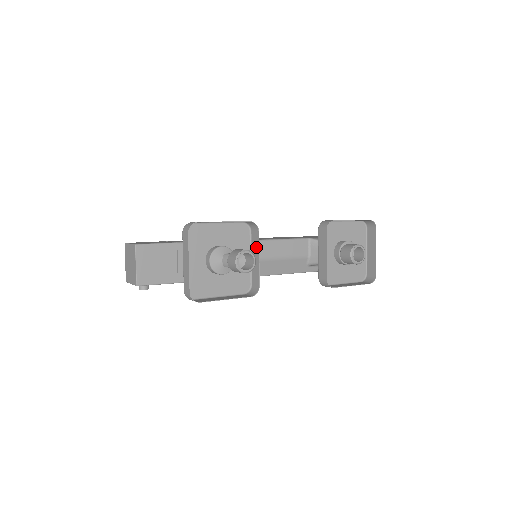
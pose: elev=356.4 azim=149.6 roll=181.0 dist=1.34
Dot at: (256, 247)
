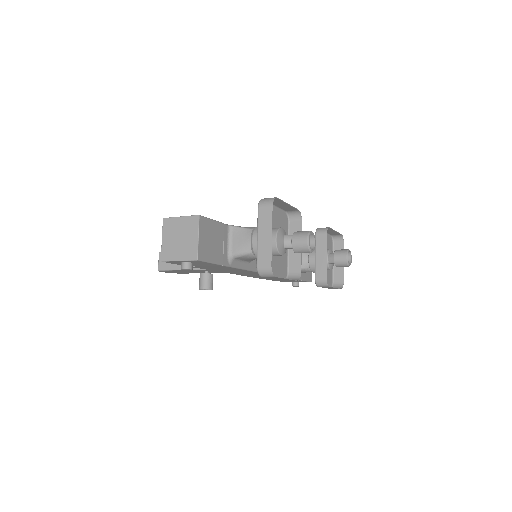
Dot at: occluded
